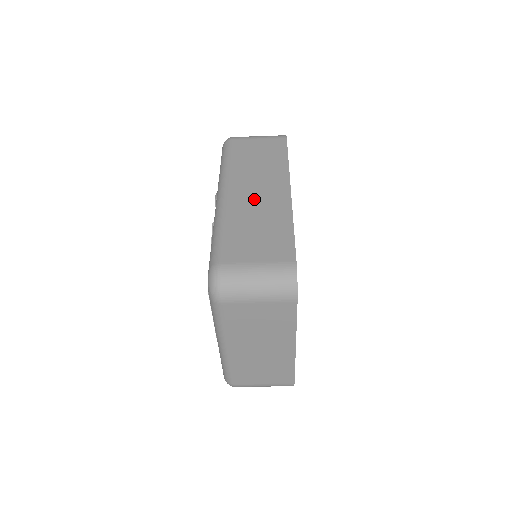
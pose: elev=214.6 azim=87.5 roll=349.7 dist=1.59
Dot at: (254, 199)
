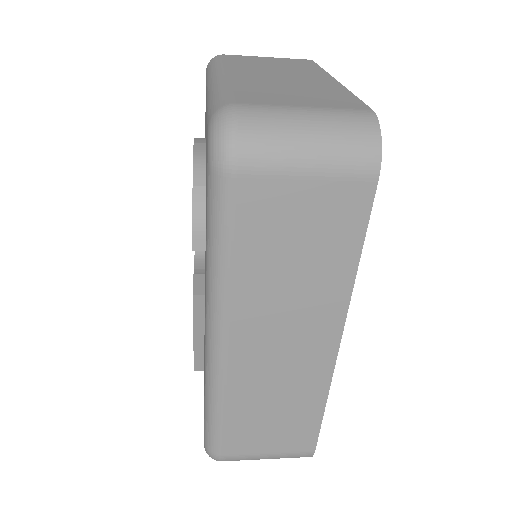
Dot at: (274, 364)
